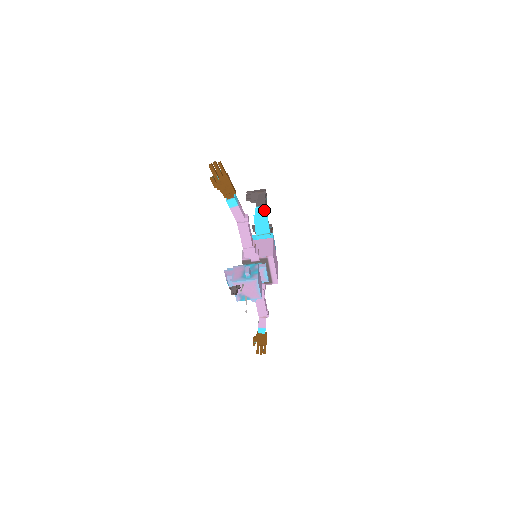
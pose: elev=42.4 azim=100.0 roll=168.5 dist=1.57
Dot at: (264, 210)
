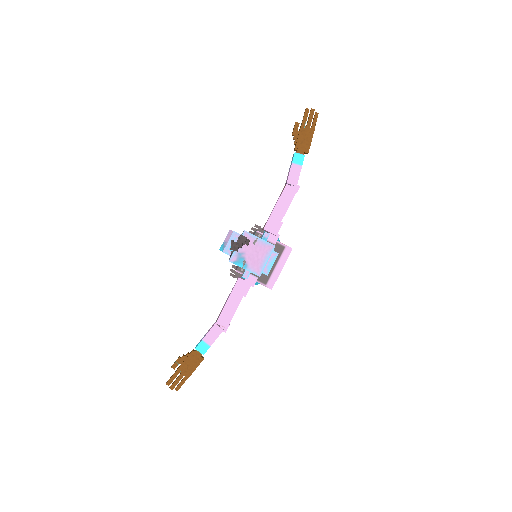
Dot at: occluded
